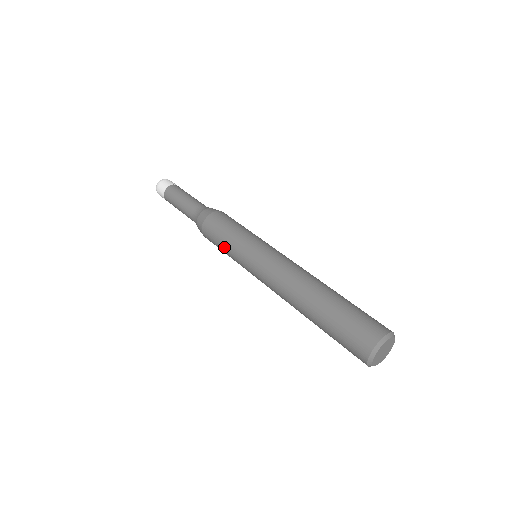
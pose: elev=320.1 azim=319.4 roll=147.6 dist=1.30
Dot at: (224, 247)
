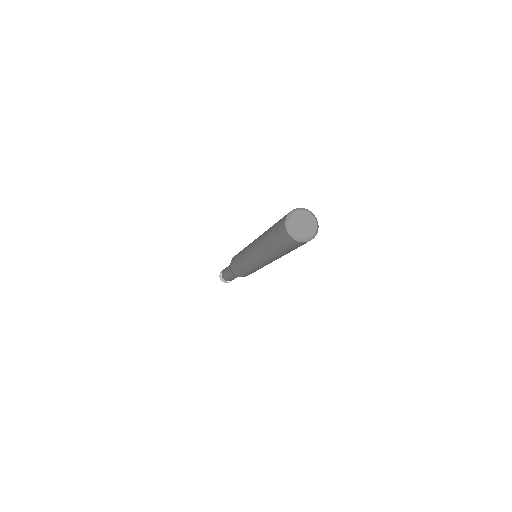
Dot at: (239, 266)
